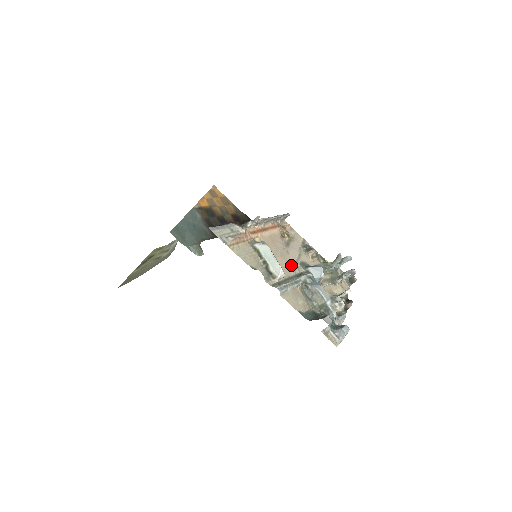
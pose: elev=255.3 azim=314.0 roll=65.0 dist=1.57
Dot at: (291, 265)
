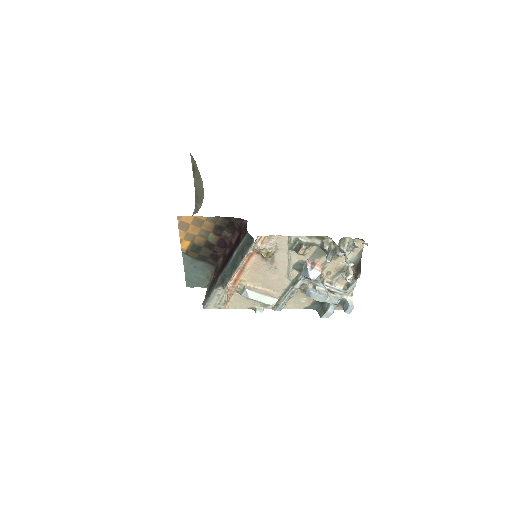
Dot at: (283, 277)
